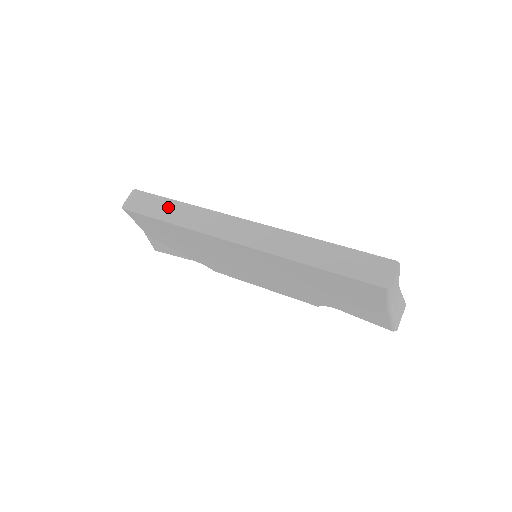
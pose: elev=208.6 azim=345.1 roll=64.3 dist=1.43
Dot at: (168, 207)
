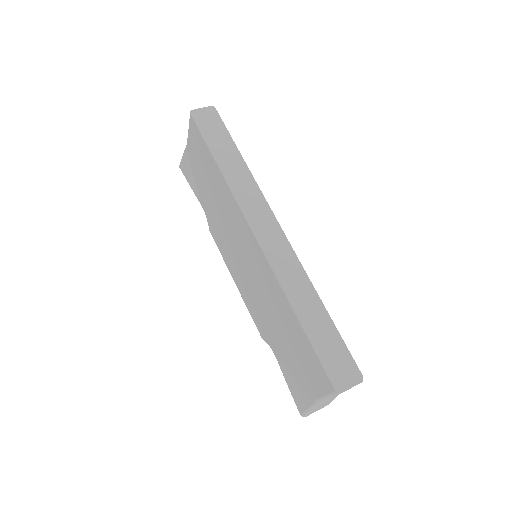
Dot at: (228, 150)
